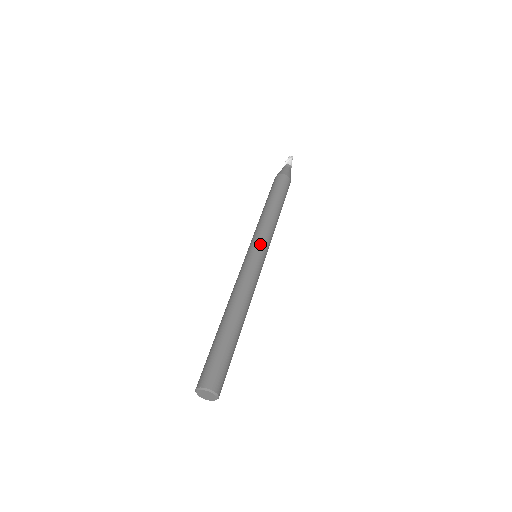
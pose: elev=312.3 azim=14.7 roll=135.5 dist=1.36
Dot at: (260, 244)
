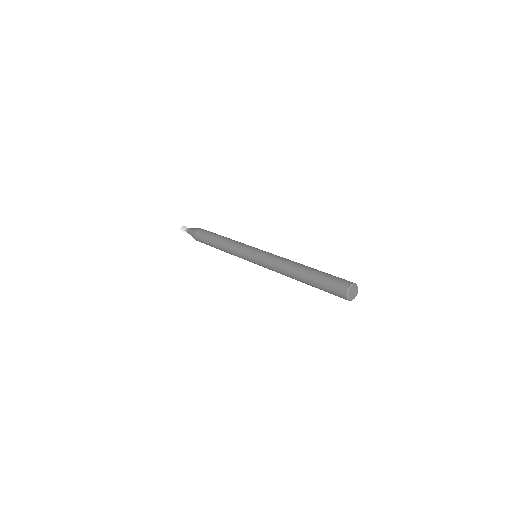
Dot at: occluded
